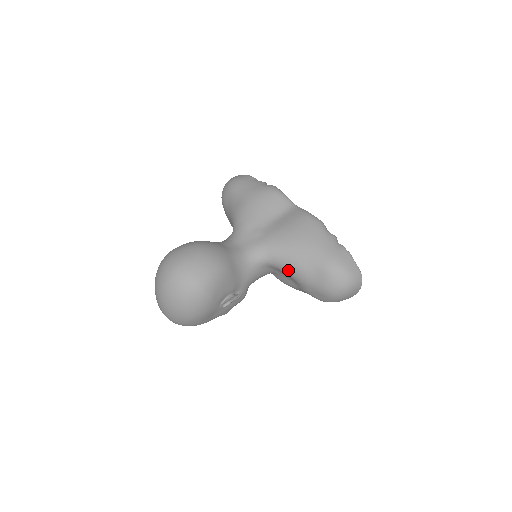
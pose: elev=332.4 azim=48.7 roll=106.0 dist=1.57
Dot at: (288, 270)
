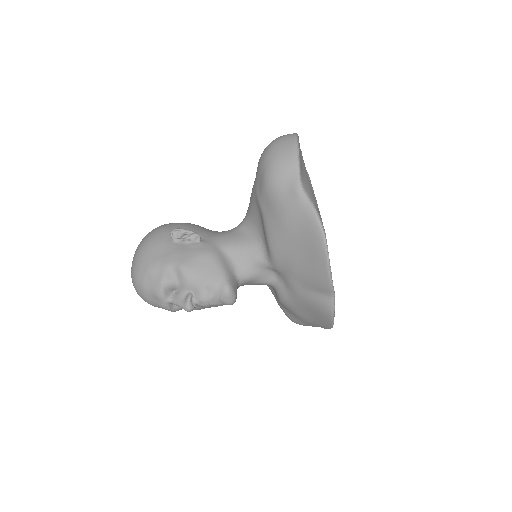
Dot at: occluded
